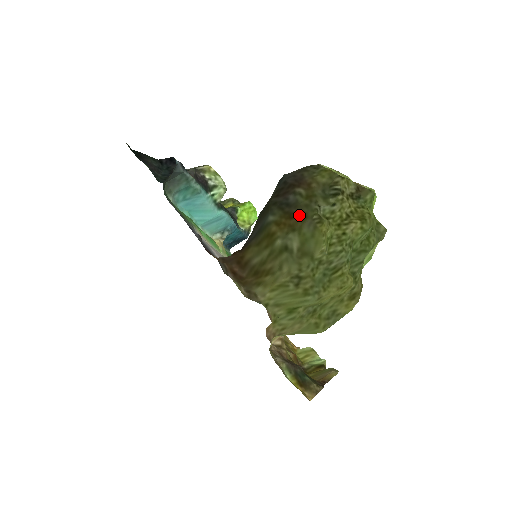
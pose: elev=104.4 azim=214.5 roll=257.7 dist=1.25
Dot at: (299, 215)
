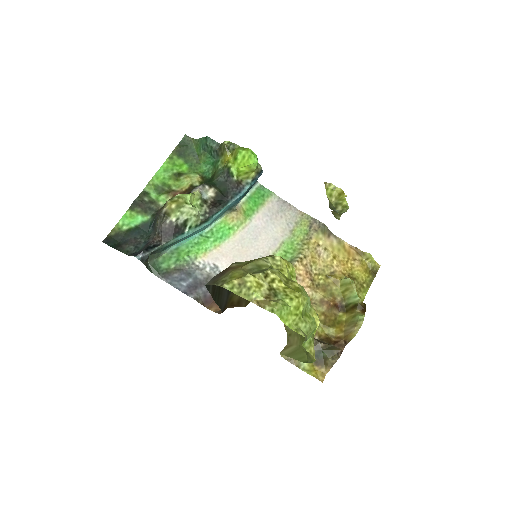
Dot at: occluded
